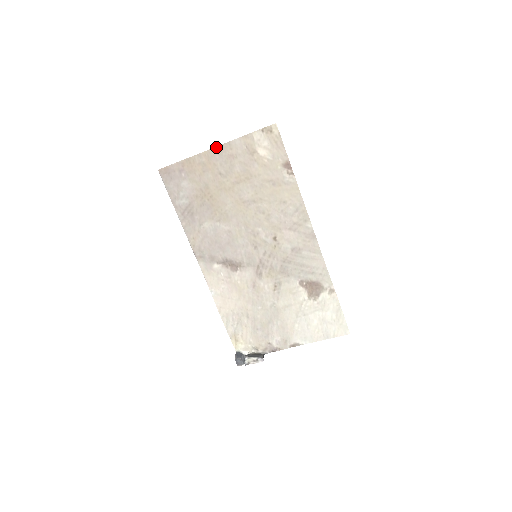
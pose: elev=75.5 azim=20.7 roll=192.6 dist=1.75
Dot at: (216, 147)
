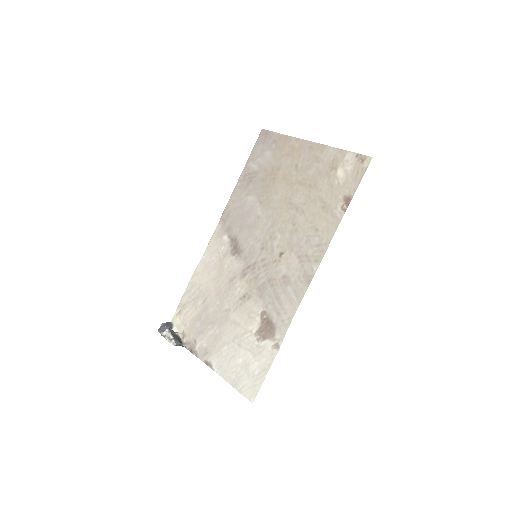
Dot at: (313, 142)
